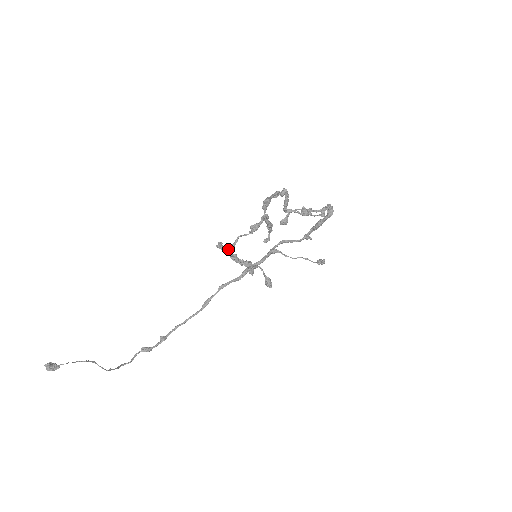
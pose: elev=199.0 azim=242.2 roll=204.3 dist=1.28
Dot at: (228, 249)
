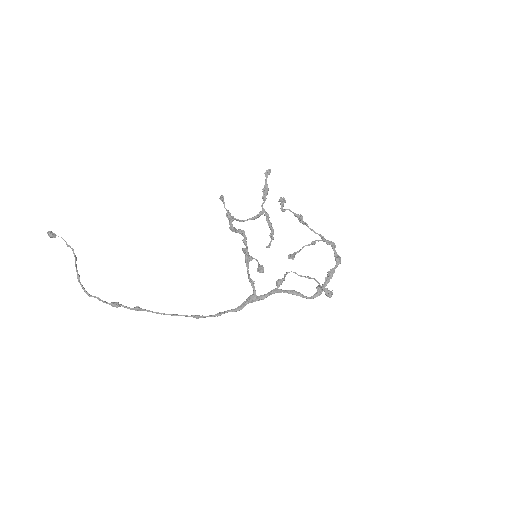
Dot at: (230, 220)
